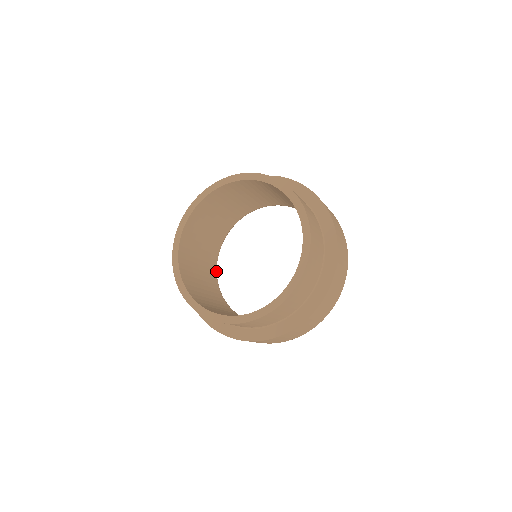
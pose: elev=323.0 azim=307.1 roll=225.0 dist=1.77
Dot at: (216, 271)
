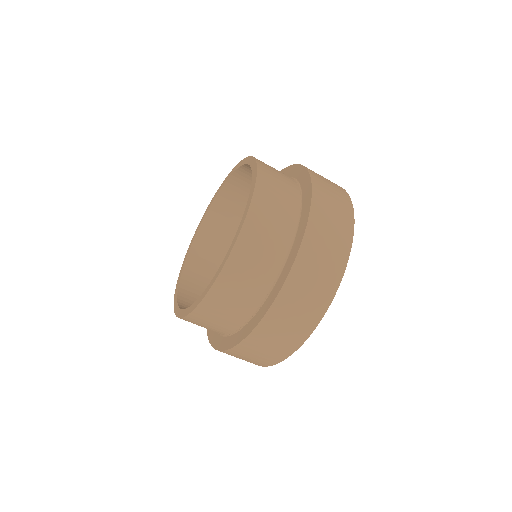
Dot at: occluded
